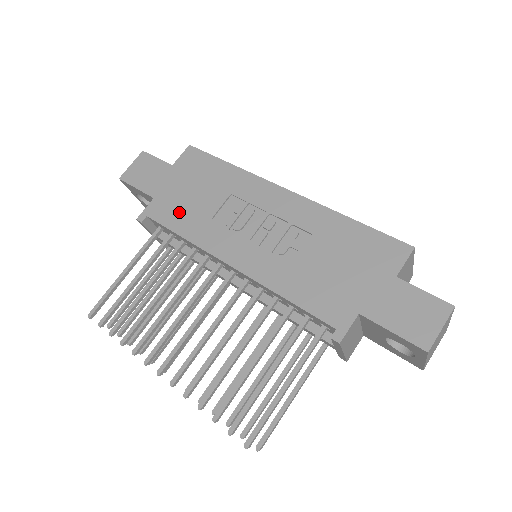
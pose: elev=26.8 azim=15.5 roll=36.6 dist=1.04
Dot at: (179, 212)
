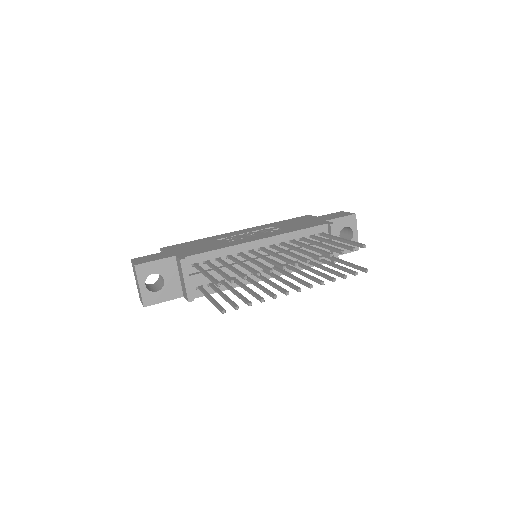
Dot at: (201, 249)
